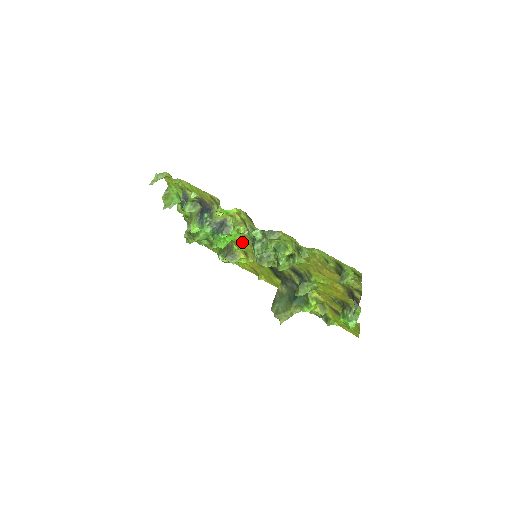
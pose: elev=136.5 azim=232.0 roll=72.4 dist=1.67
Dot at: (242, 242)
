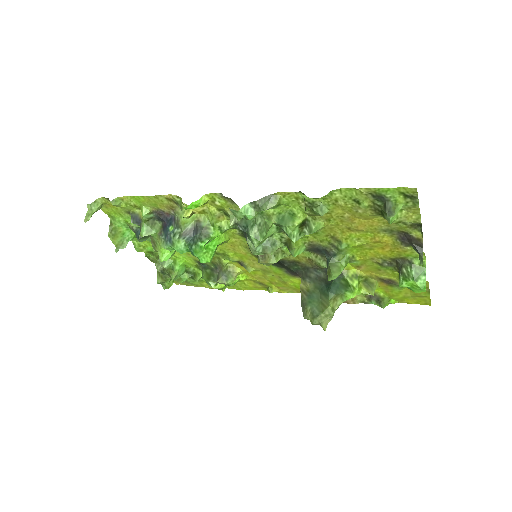
Dot at: (231, 248)
